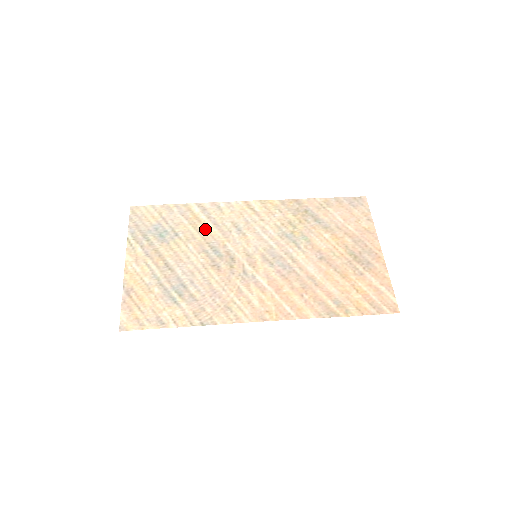
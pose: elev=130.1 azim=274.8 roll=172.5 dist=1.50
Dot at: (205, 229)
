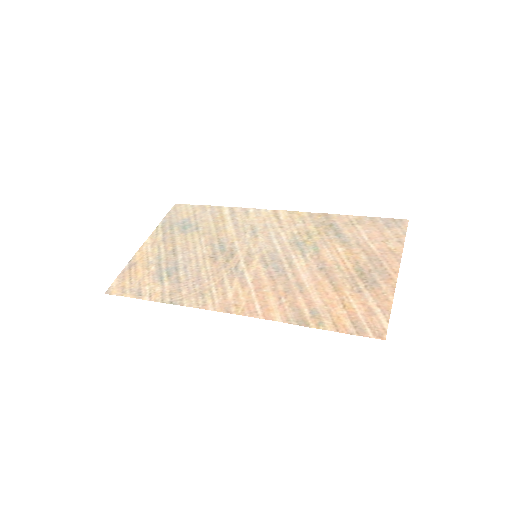
Dot at: (224, 227)
